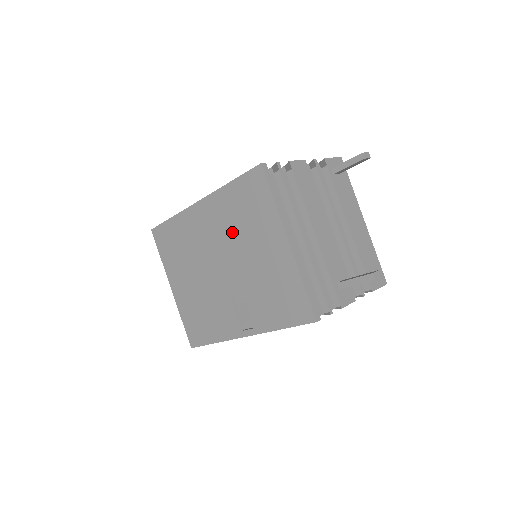
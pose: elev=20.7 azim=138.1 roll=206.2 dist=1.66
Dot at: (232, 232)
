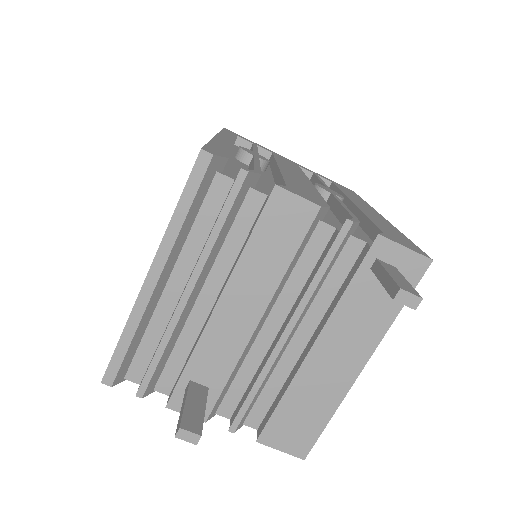
Dot at: occluded
